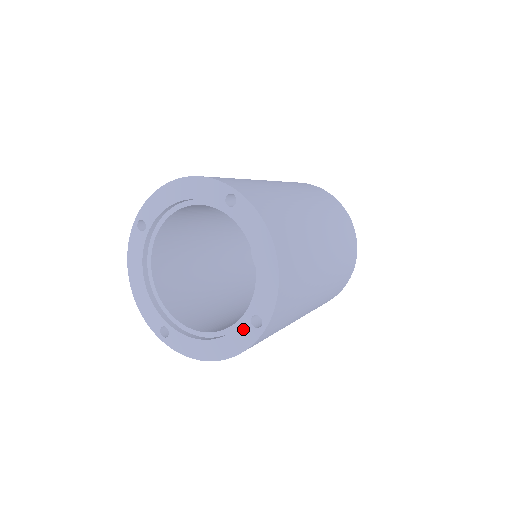
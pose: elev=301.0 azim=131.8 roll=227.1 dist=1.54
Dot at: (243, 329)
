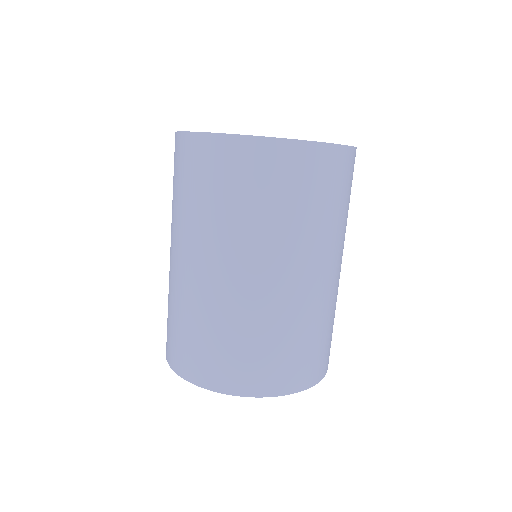
Dot at: occluded
